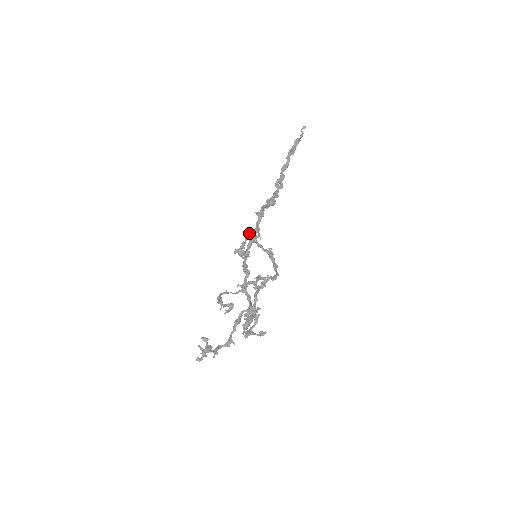
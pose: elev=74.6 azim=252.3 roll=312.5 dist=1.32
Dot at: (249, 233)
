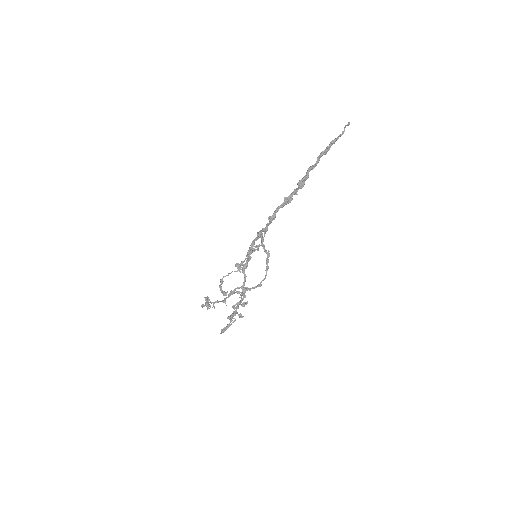
Dot at: (252, 248)
